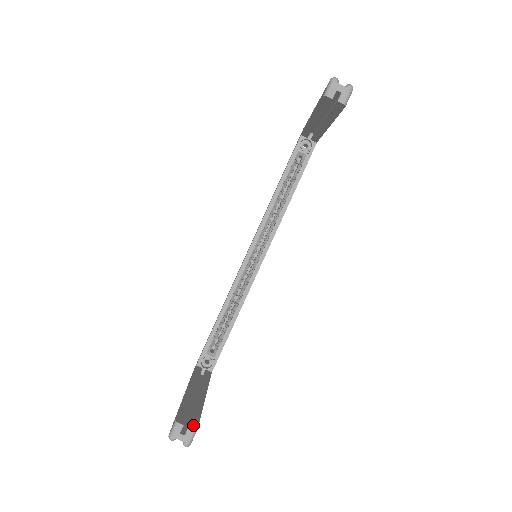
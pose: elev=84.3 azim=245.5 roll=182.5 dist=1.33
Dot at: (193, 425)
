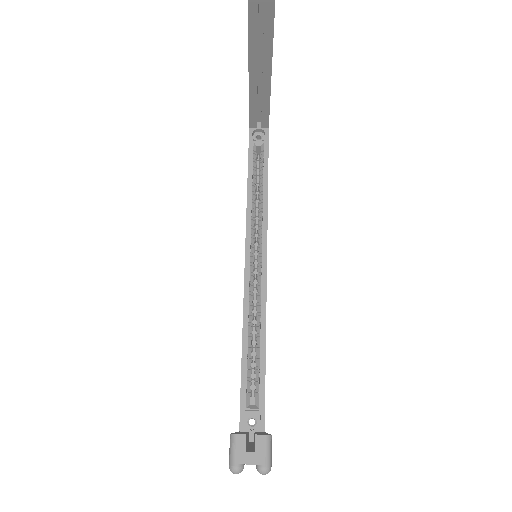
Dot at: (262, 434)
